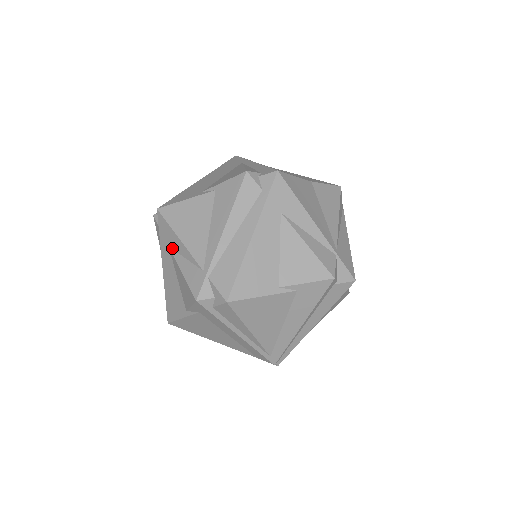
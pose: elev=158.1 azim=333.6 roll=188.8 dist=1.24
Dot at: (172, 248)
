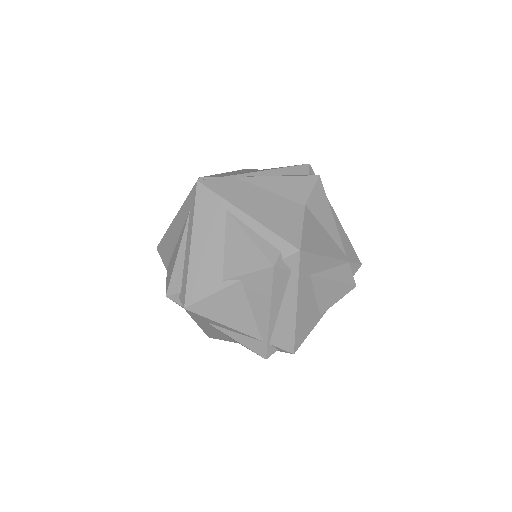
Dot at: (213, 325)
